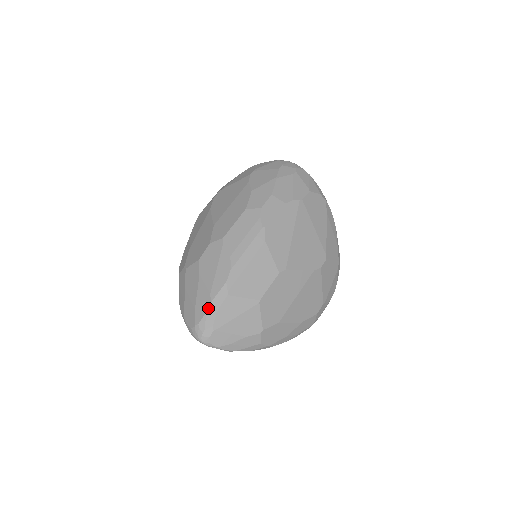
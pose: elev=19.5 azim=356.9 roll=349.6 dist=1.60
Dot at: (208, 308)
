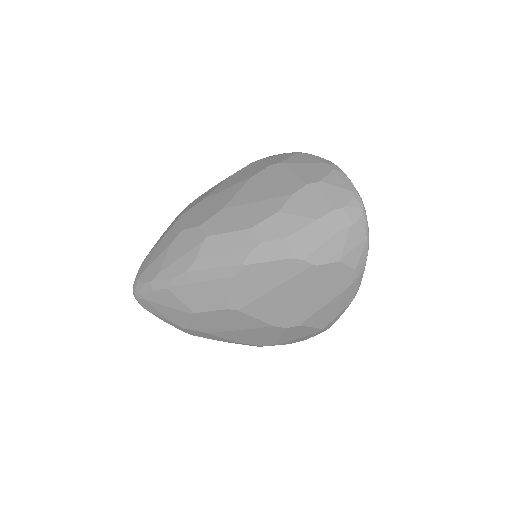
Dot at: (149, 281)
